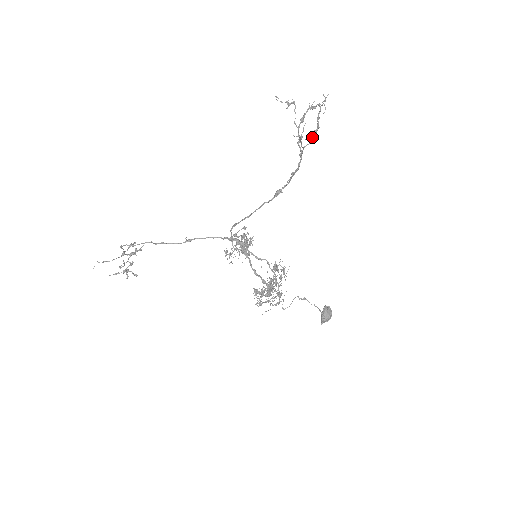
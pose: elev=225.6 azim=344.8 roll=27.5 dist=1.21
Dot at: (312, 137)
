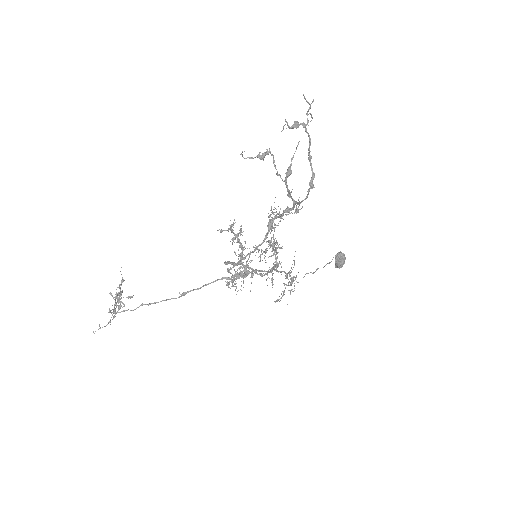
Dot at: (308, 190)
